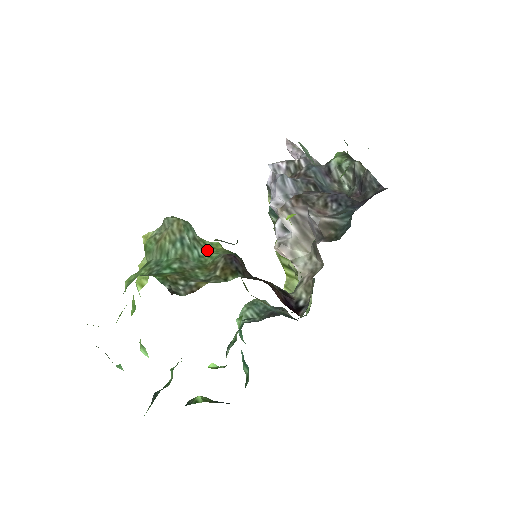
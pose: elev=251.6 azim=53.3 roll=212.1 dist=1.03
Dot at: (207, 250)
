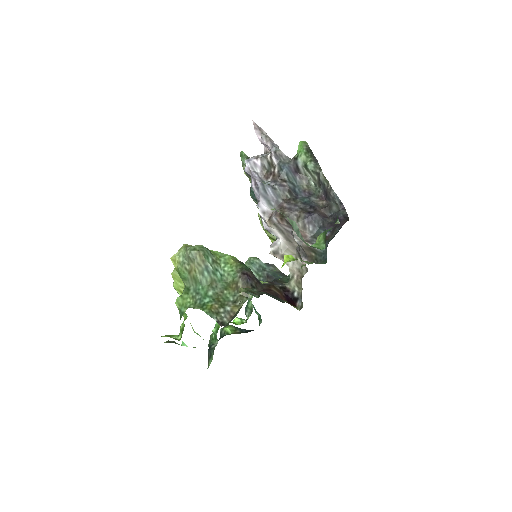
Dot at: (224, 267)
